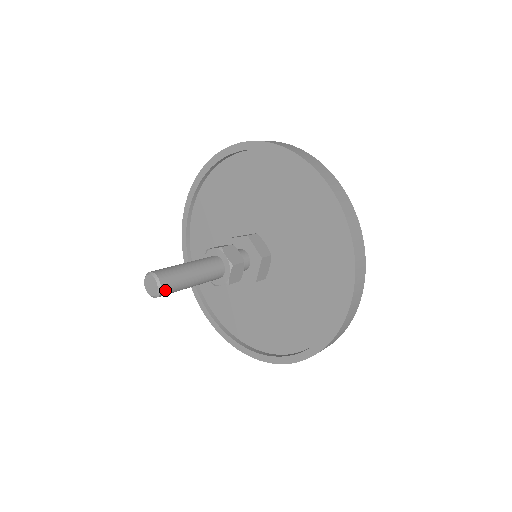
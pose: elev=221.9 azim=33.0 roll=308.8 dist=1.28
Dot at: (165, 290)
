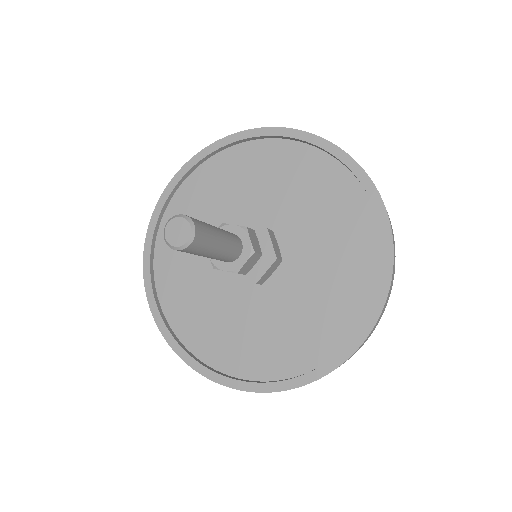
Dot at: (198, 228)
